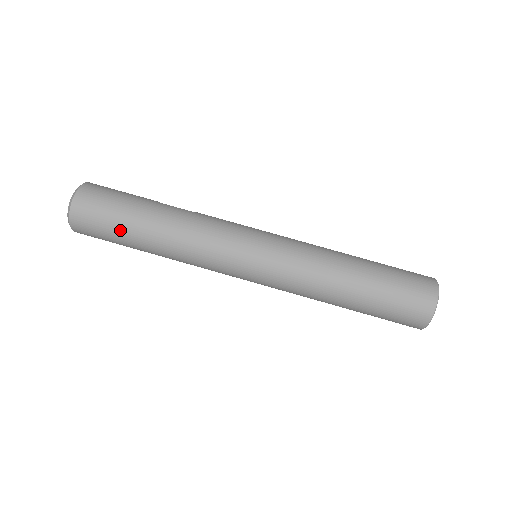
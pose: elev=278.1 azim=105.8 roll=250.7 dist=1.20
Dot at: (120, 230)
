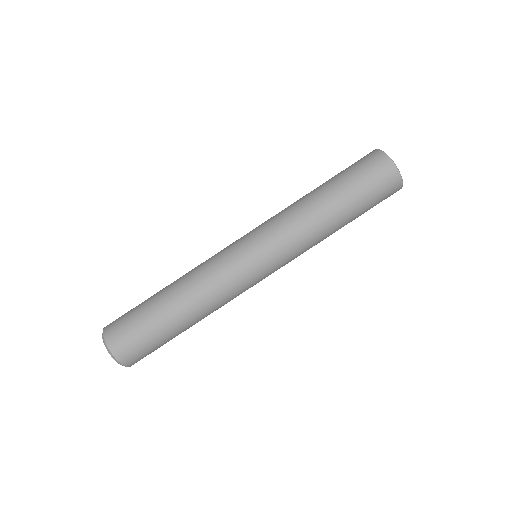
Dot at: (150, 322)
